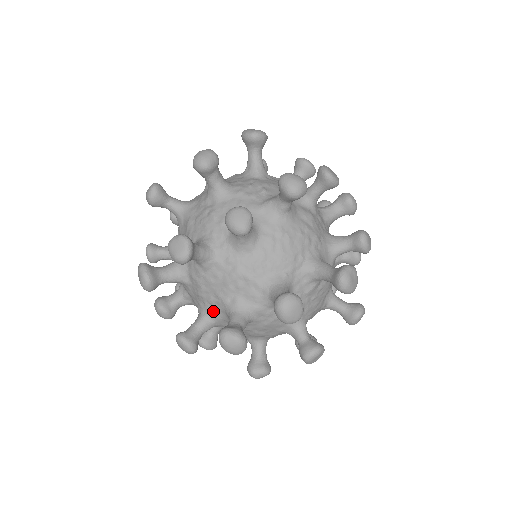
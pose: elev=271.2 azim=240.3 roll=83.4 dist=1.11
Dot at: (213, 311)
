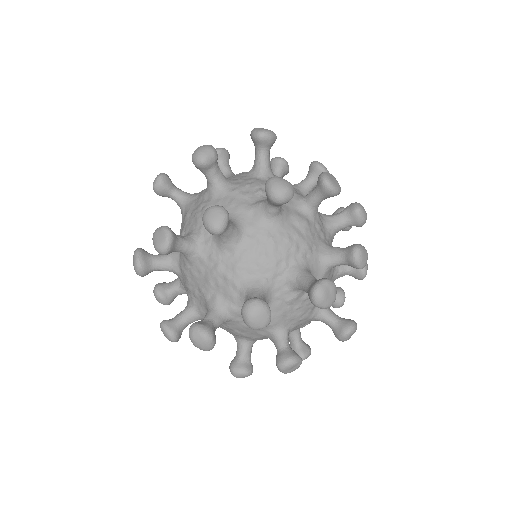
Dot at: (198, 304)
